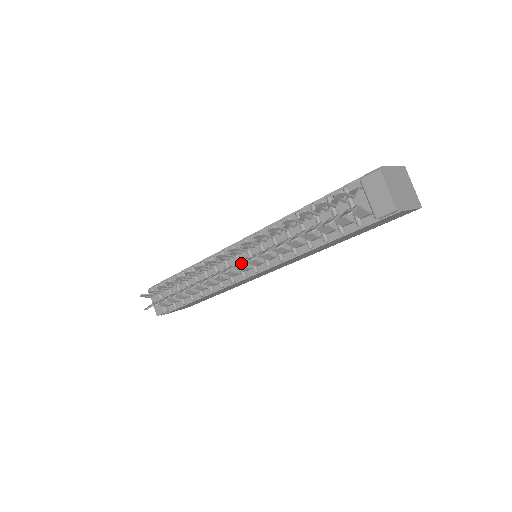
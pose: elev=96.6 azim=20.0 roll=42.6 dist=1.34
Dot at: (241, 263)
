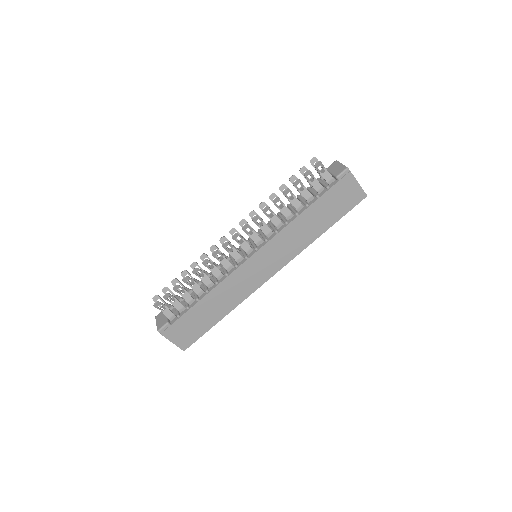
Dot at: occluded
